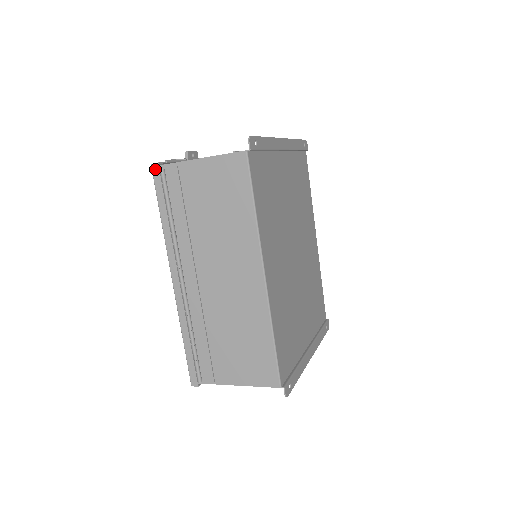
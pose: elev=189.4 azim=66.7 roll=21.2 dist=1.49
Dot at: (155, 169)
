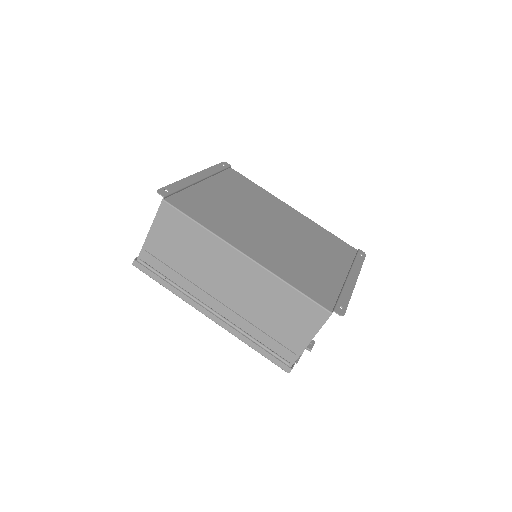
Dot at: (136, 265)
